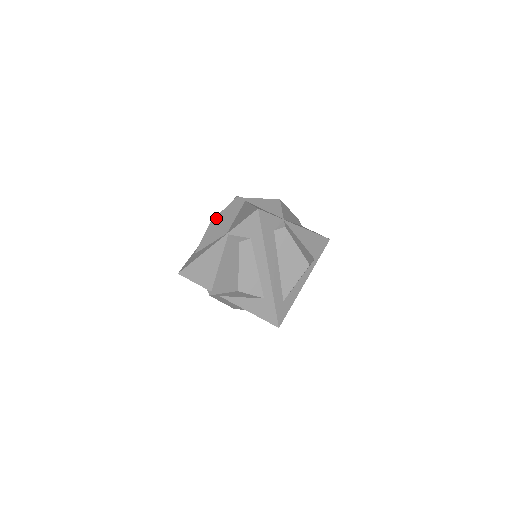
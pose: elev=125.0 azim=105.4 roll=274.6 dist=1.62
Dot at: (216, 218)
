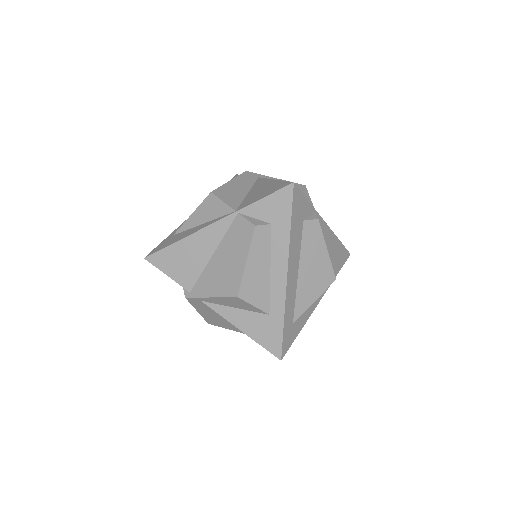
Dot at: (219, 189)
